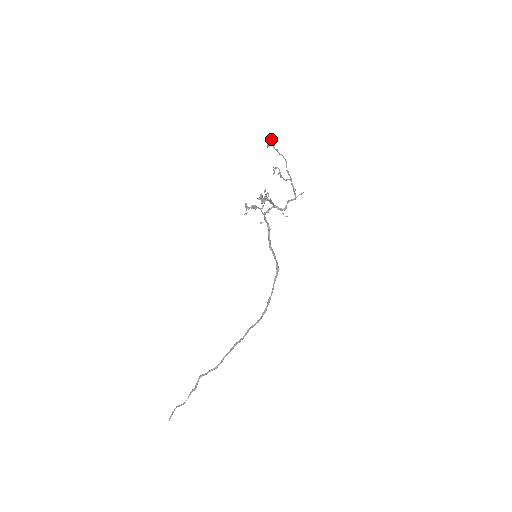
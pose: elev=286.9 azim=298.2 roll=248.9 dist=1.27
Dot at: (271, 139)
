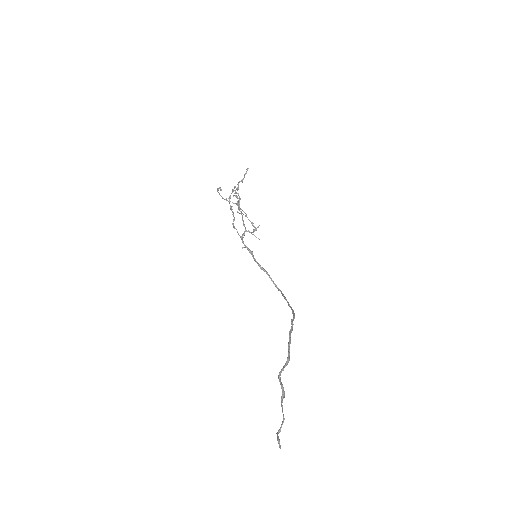
Dot at: (219, 193)
